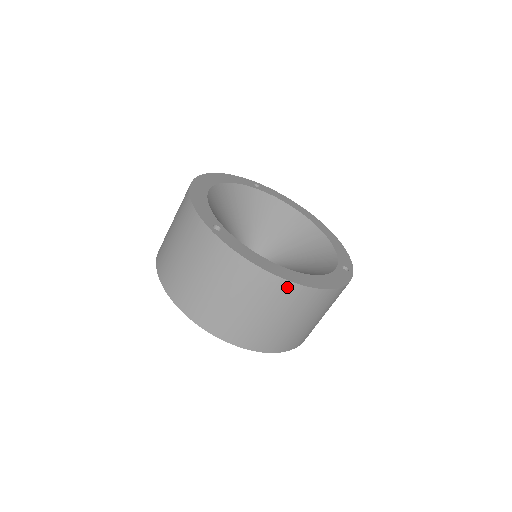
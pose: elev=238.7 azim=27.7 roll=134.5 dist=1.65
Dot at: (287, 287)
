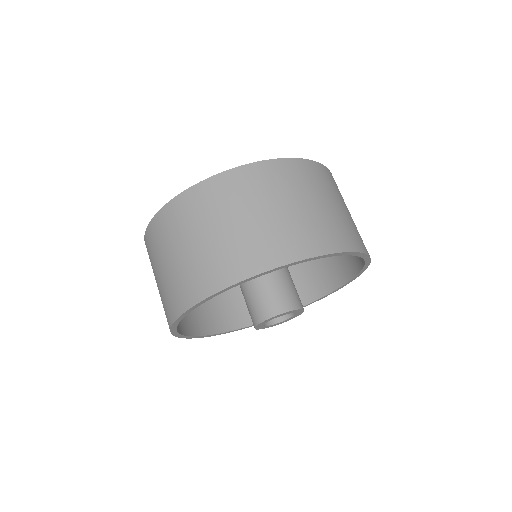
Dot at: (175, 206)
